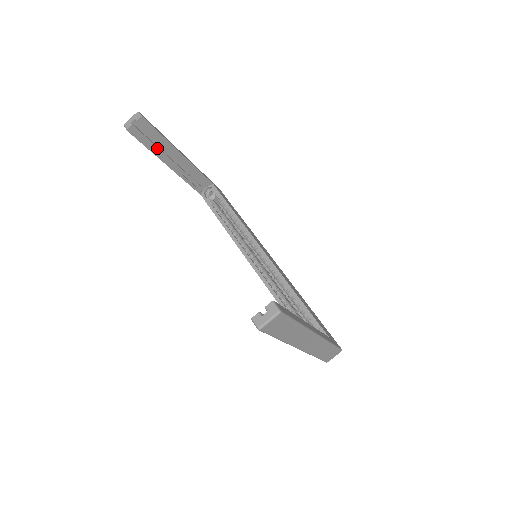
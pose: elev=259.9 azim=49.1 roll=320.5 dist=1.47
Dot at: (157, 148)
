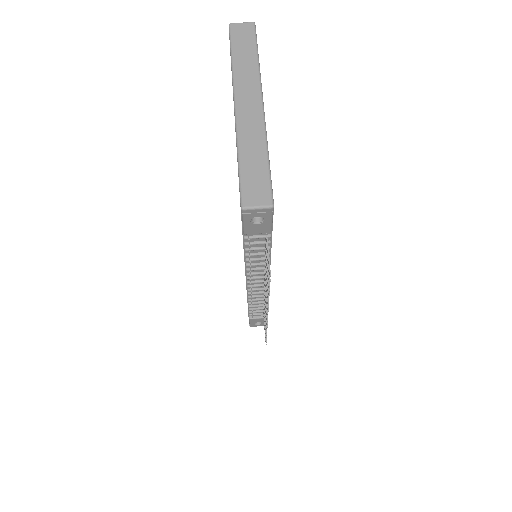
Dot at: occluded
